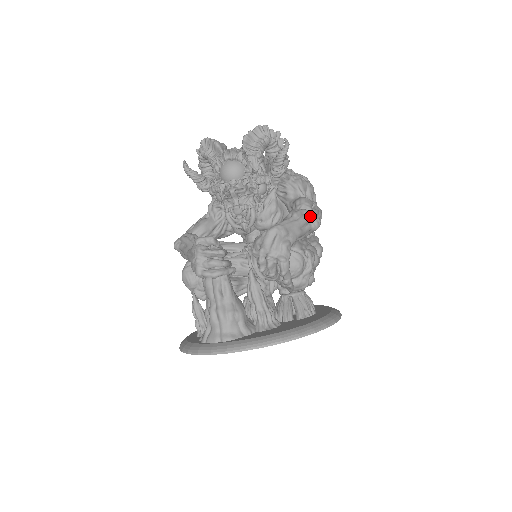
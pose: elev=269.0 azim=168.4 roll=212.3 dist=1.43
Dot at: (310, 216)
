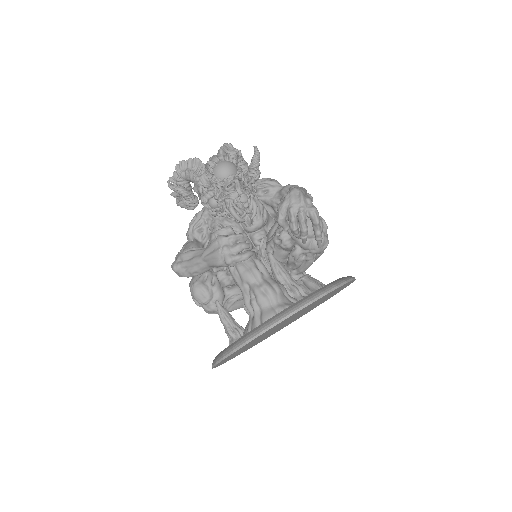
Dot at: occluded
